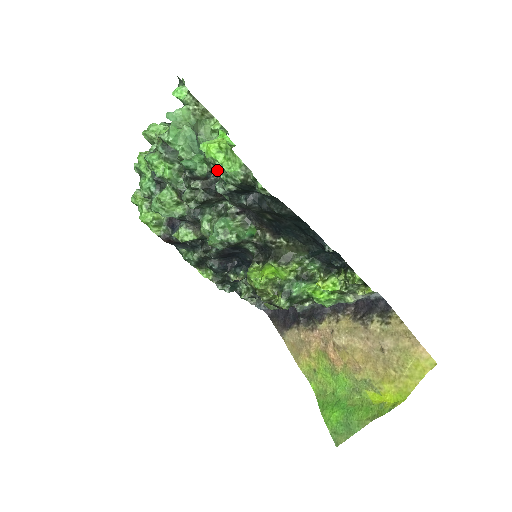
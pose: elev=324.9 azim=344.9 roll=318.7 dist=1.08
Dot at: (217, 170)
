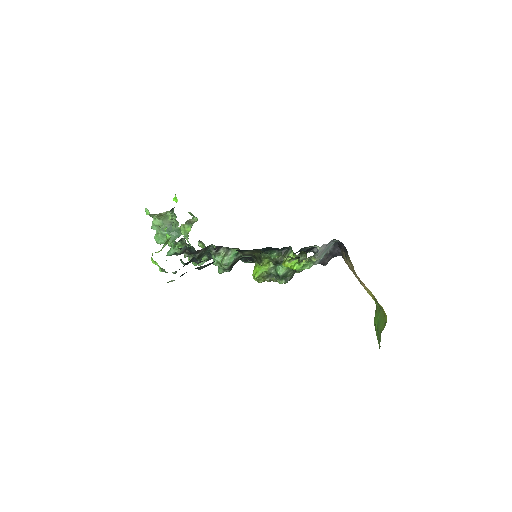
Dot at: occluded
